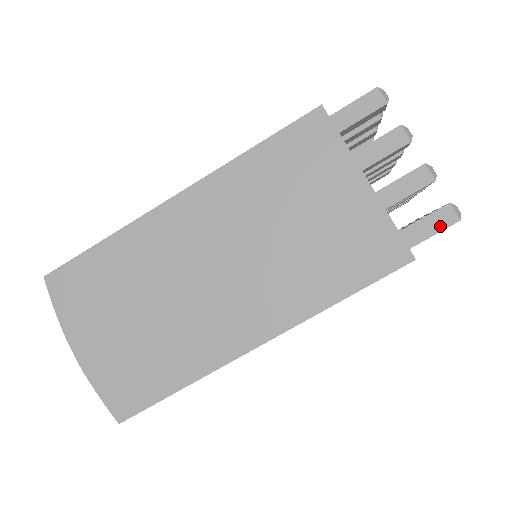
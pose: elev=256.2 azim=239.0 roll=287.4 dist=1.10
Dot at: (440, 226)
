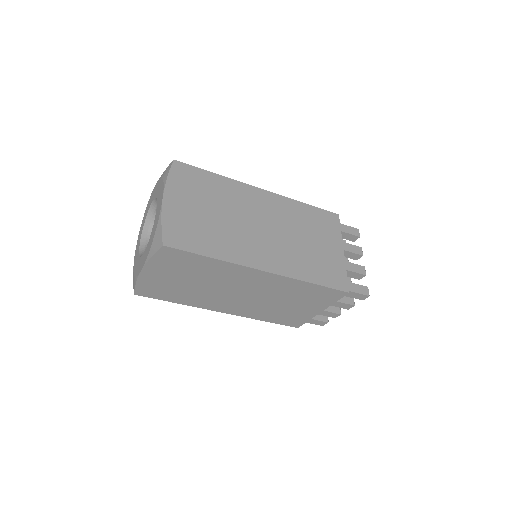
Dot at: (317, 324)
